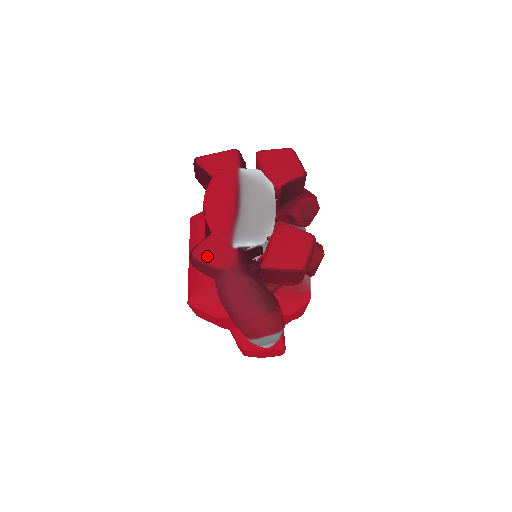
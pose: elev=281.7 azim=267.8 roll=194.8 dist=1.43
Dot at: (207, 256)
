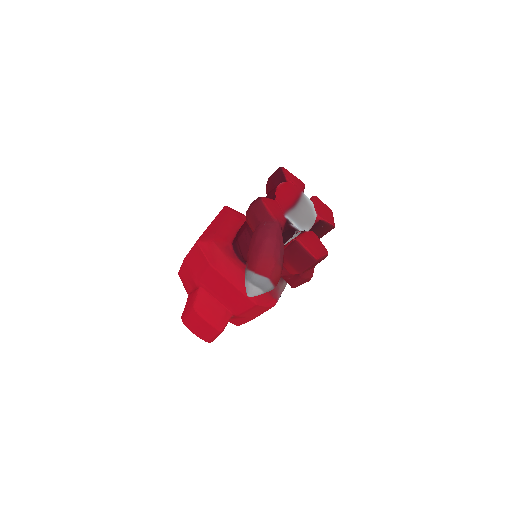
Dot at: (269, 206)
